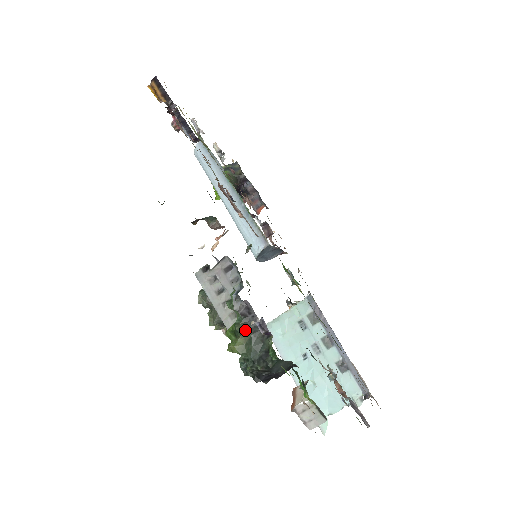
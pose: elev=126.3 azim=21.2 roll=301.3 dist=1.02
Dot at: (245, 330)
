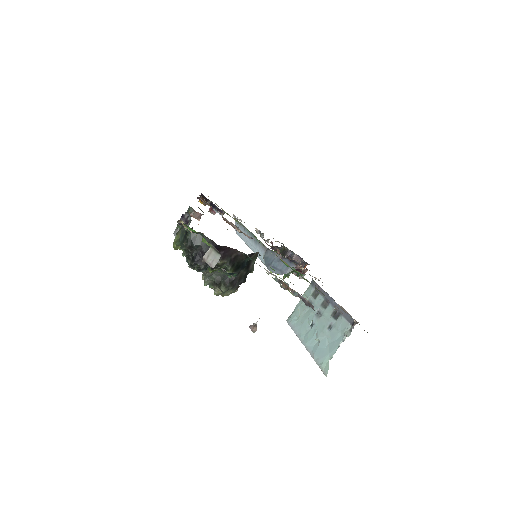
Dot at: (180, 231)
